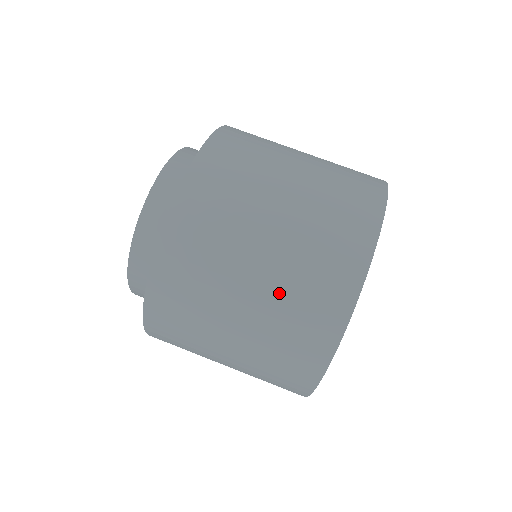
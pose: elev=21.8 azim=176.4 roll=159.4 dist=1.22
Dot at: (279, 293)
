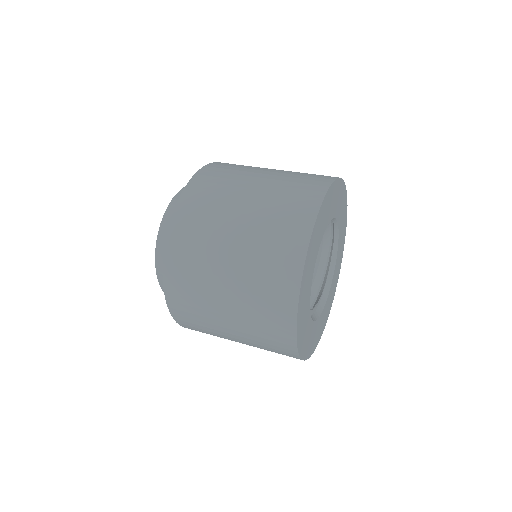
Dot at: (251, 258)
